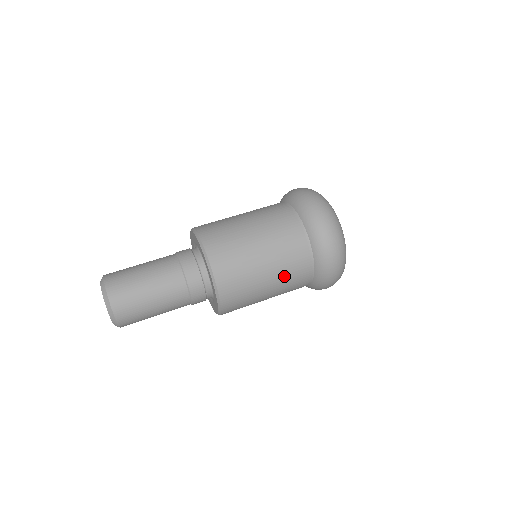
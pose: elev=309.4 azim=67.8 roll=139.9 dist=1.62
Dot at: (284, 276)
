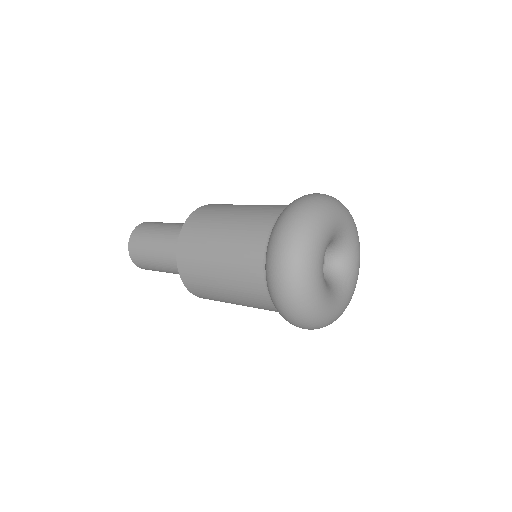
Dot at: (238, 287)
